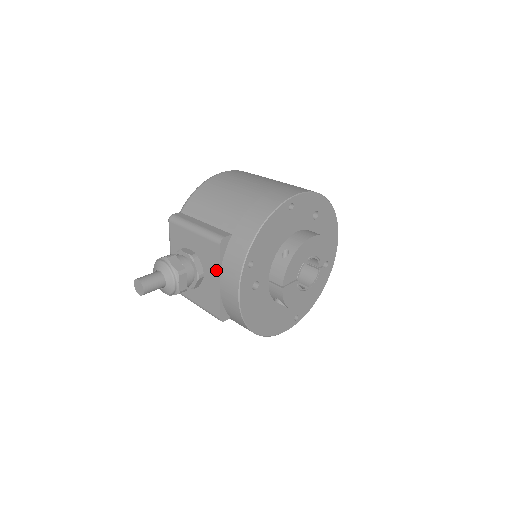
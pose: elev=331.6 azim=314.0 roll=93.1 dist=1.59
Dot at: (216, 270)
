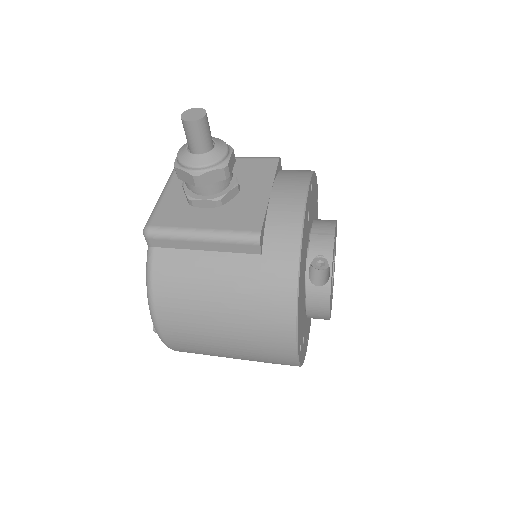
Dot at: (266, 181)
